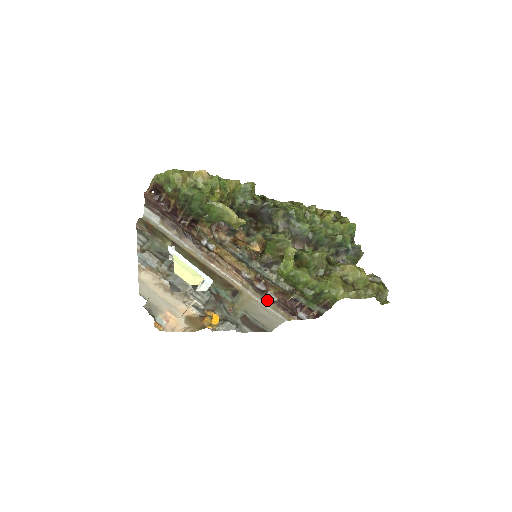
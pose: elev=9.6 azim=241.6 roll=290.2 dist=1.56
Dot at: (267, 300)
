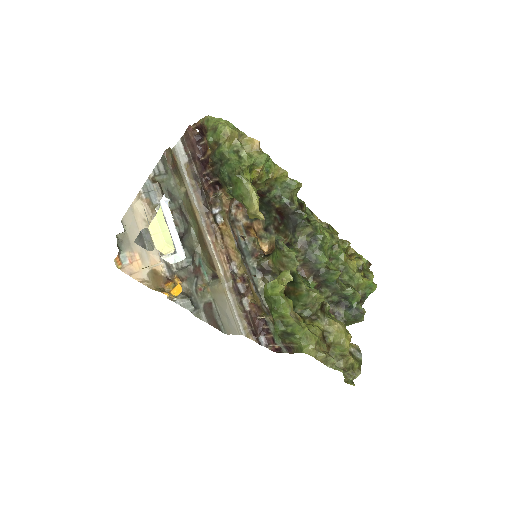
Dot at: (239, 304)
